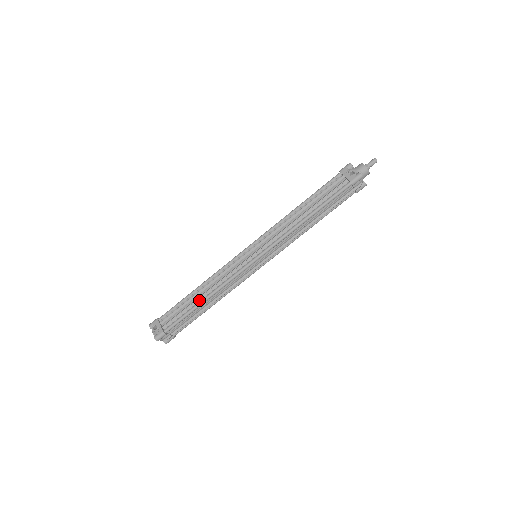
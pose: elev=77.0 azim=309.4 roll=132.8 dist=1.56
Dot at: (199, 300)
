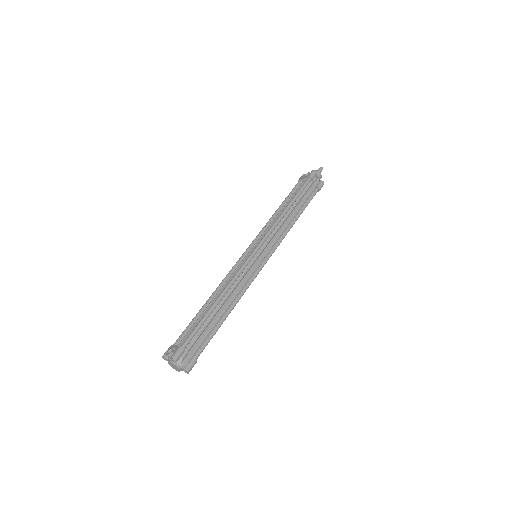
Dot at: (212, 305)
